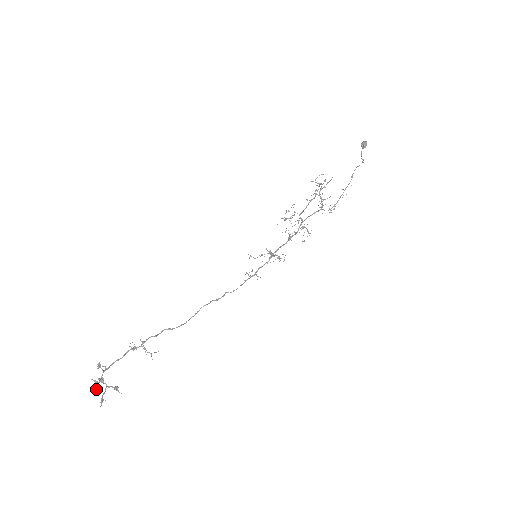
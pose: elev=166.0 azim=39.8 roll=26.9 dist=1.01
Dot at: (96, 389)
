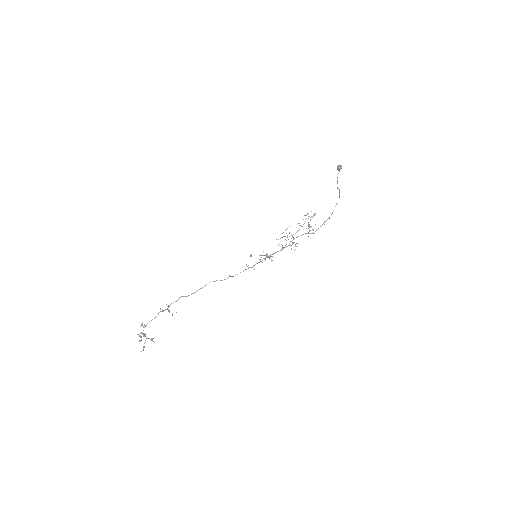
Dot at: (139, 340)
